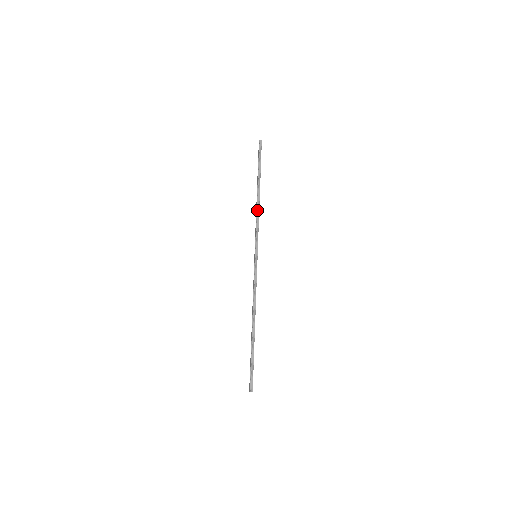
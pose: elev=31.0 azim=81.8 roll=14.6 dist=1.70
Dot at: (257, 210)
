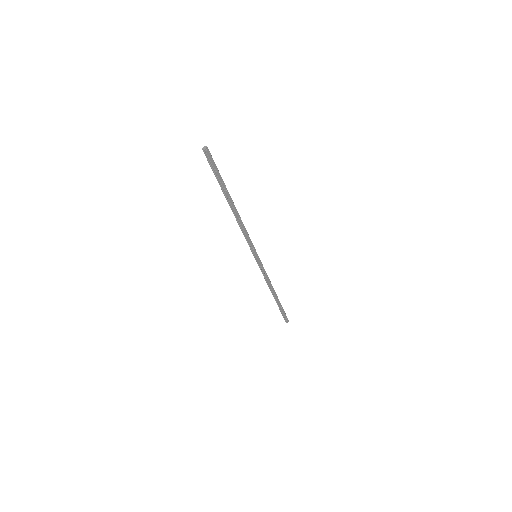
Dot at: (238, 223)
